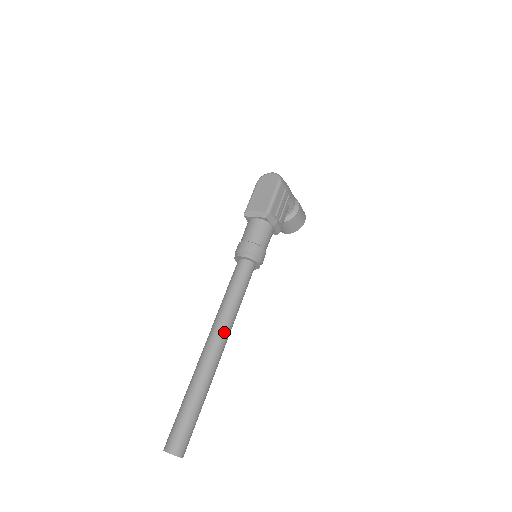
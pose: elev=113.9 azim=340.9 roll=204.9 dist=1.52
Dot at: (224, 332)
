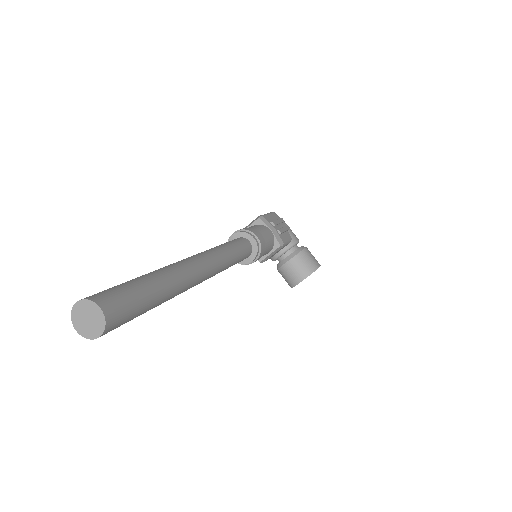
Dot at: (204, 255)
